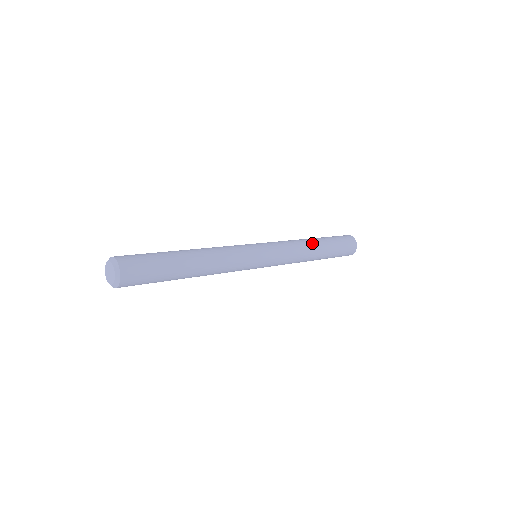
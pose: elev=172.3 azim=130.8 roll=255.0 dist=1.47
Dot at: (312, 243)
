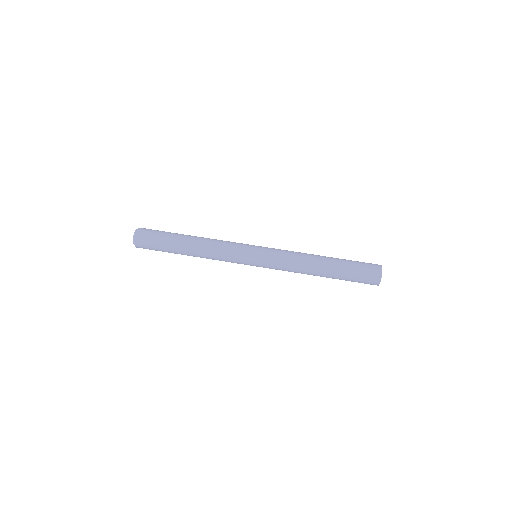
Dot at: (316, 266)
